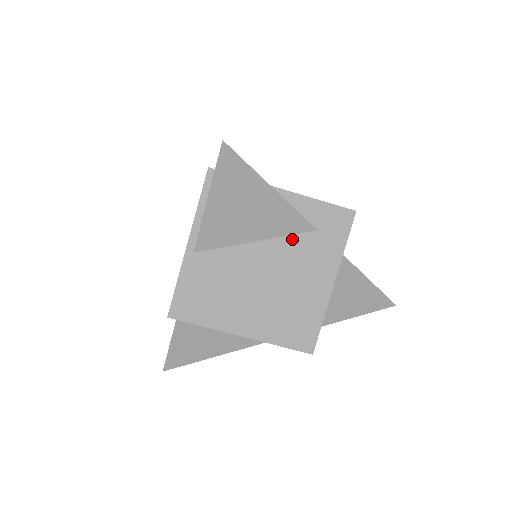
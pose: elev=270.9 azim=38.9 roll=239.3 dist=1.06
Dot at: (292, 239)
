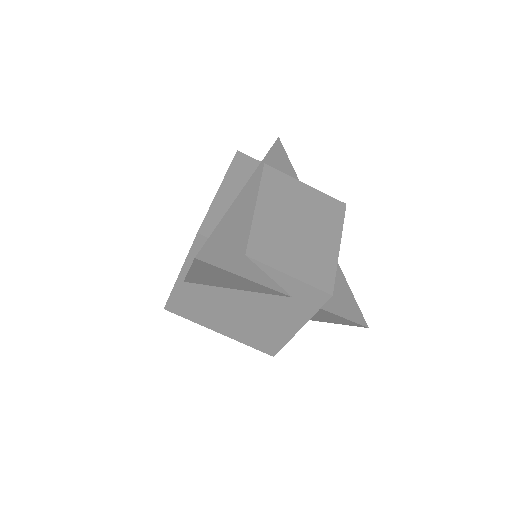
Dot at: (269, 296)
